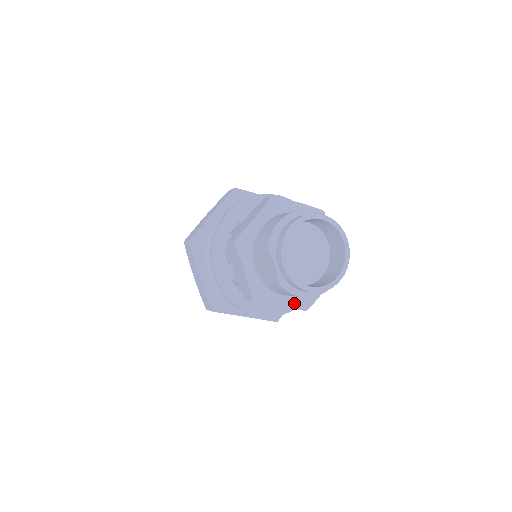
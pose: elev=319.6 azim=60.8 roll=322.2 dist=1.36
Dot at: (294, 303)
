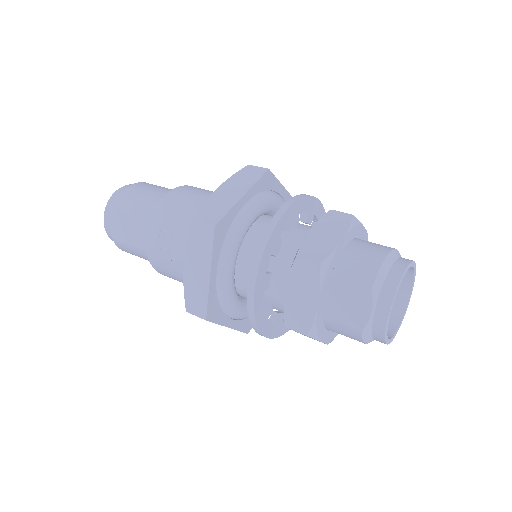
Dot at: (329, 338)
